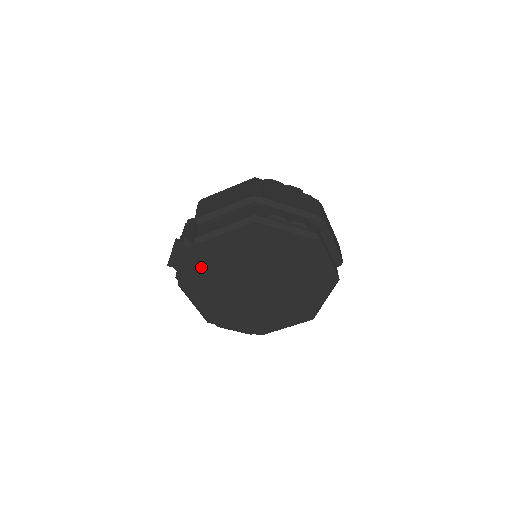
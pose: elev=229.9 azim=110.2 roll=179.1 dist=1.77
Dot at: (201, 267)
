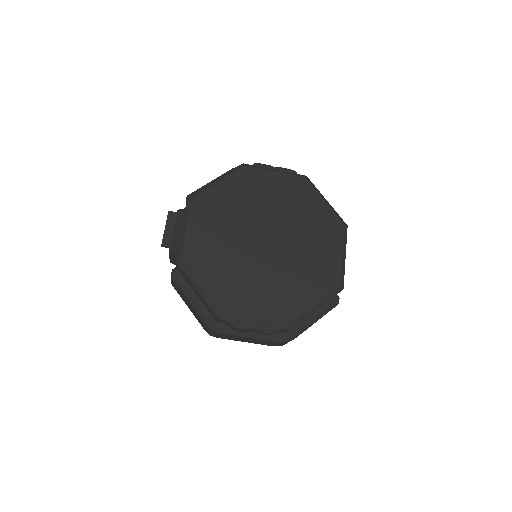
Dot at: (200, 227)
